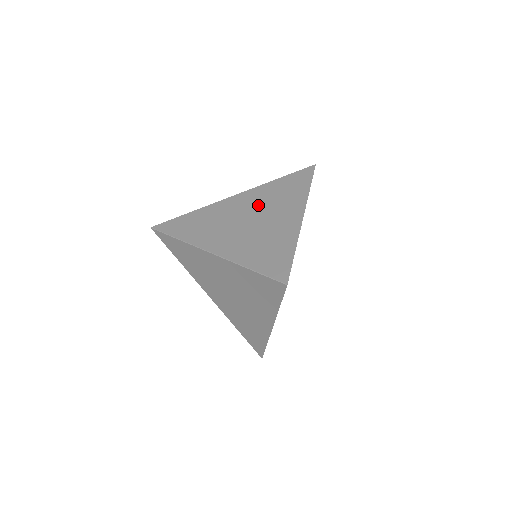
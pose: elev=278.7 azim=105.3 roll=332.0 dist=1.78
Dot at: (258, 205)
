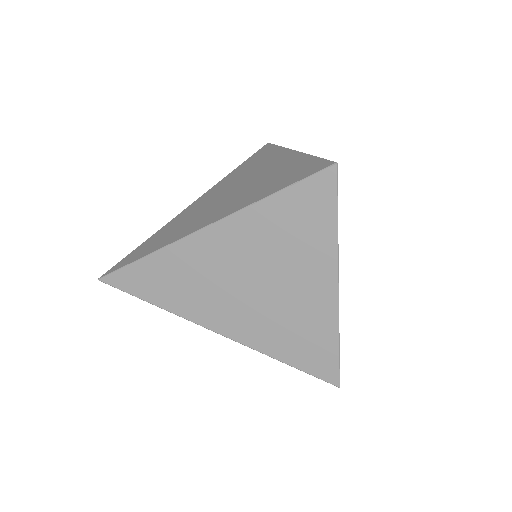
Dot at: (232, 183)
